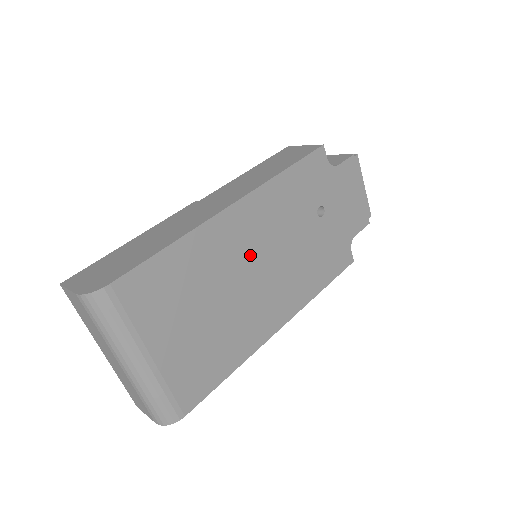
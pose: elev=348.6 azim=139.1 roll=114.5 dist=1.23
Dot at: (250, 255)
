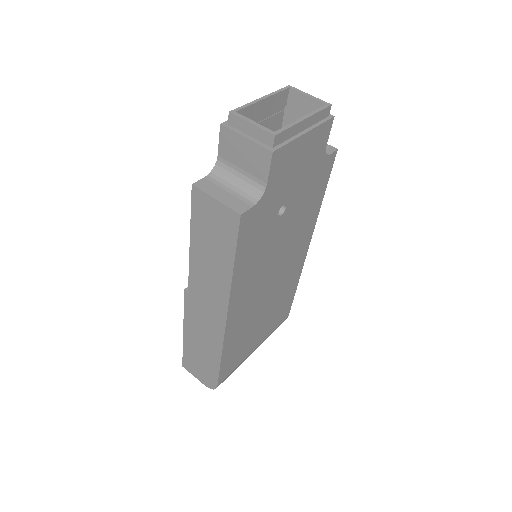
Dot at: (260, 292)
